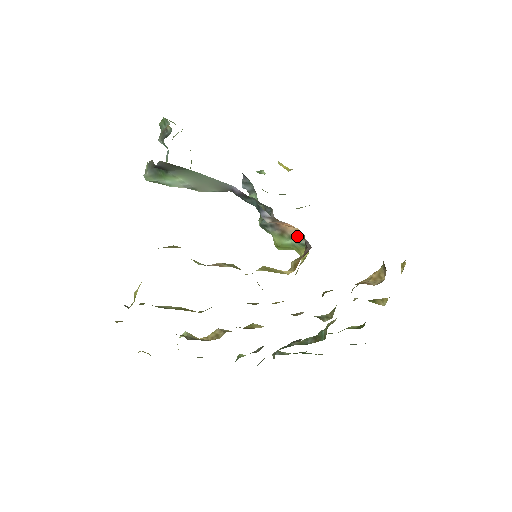
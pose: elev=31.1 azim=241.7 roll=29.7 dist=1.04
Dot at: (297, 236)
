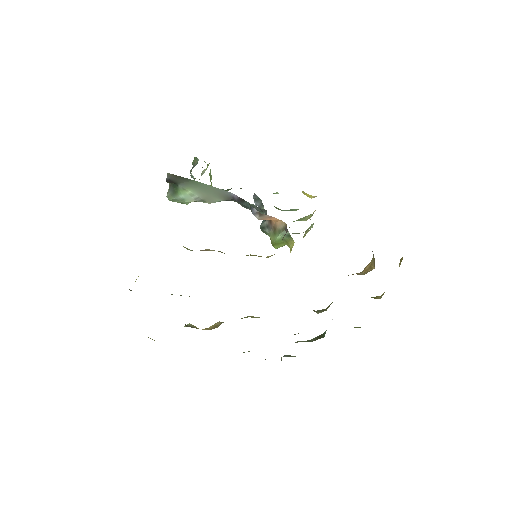
Dot at: (283, 228)
